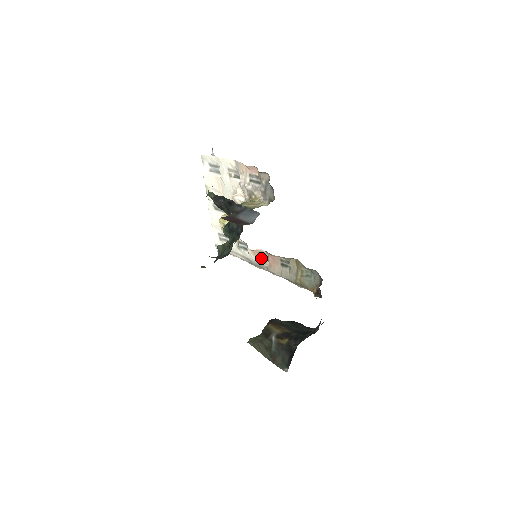
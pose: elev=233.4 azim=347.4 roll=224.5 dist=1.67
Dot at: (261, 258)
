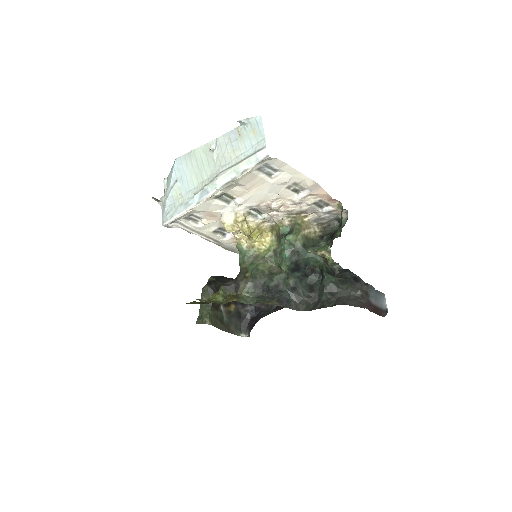
Dot at: occluded
